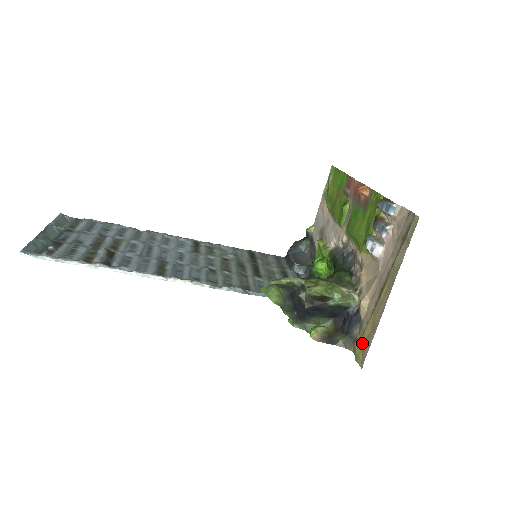
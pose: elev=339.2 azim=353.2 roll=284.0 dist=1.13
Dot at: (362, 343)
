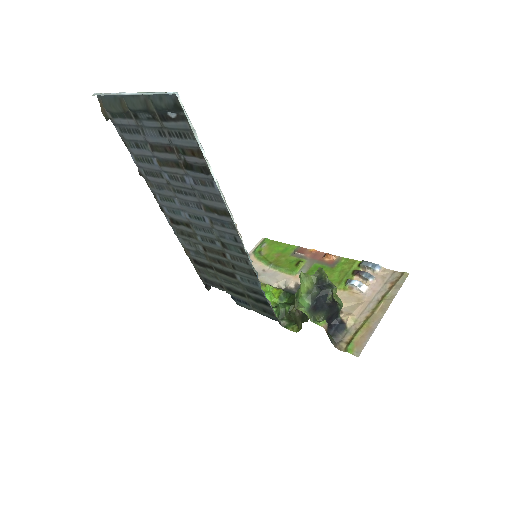
Dot at: (356, 341)
